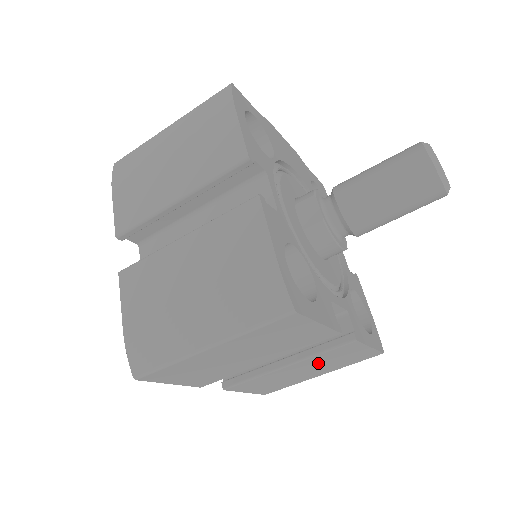
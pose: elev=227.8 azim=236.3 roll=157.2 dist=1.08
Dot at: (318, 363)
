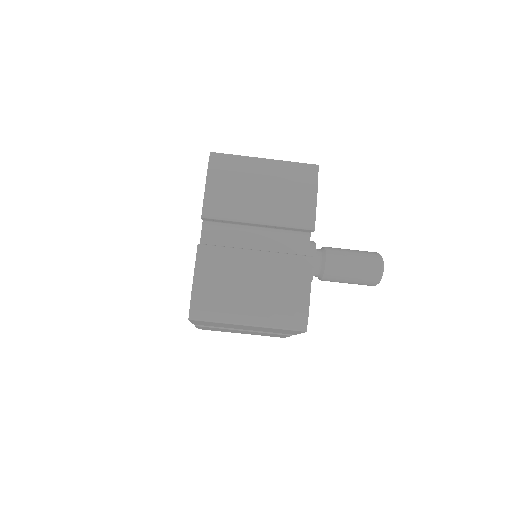
Dot at: (256, 333)
